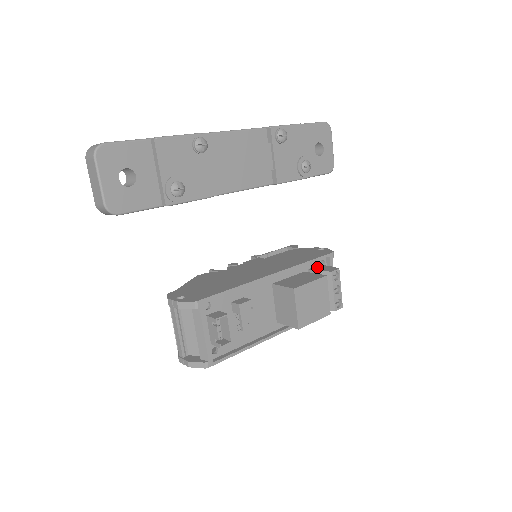
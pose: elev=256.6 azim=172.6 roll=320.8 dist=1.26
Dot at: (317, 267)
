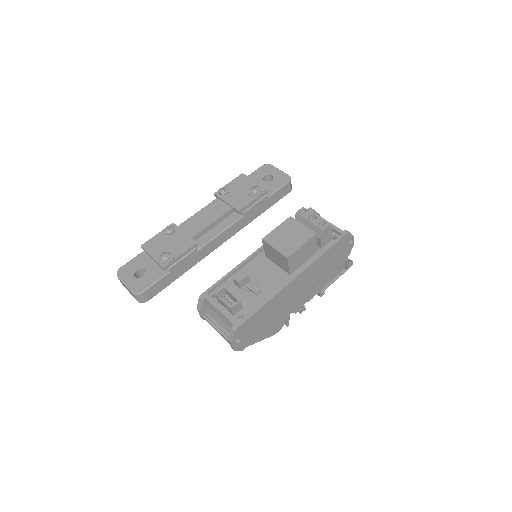
Dot at: occluded
